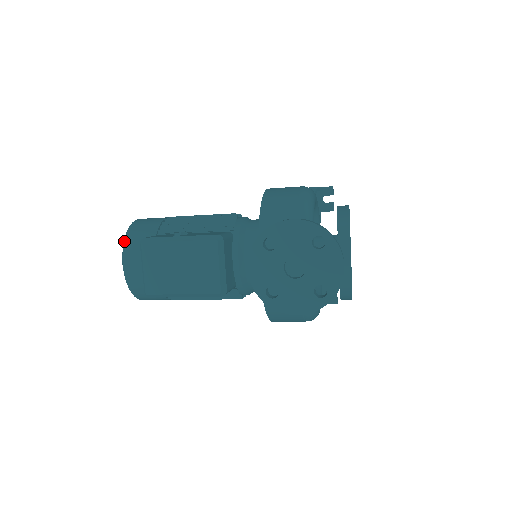
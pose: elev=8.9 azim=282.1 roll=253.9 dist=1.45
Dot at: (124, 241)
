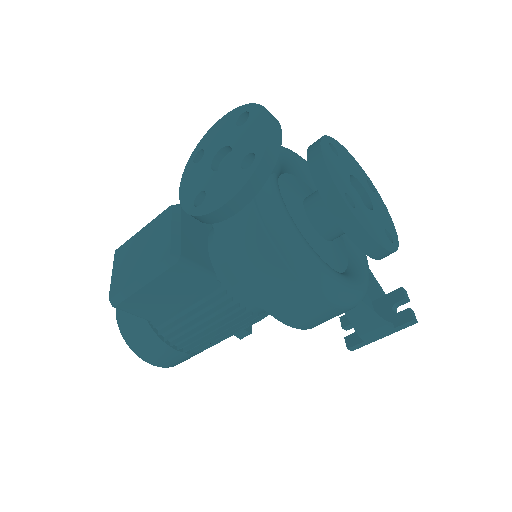
Dot at: occluded
